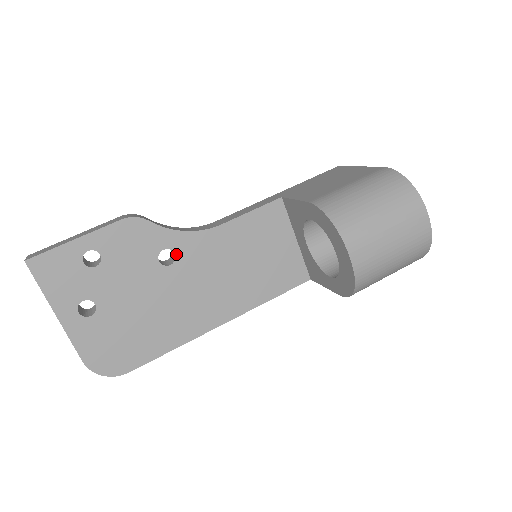
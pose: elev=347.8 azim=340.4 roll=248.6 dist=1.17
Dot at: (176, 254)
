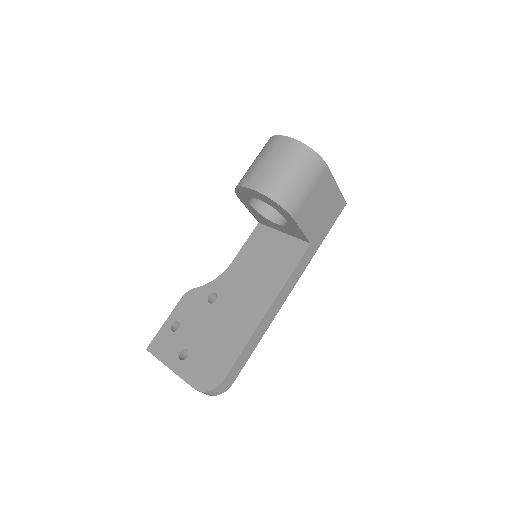
Dot at: (217, 293)
